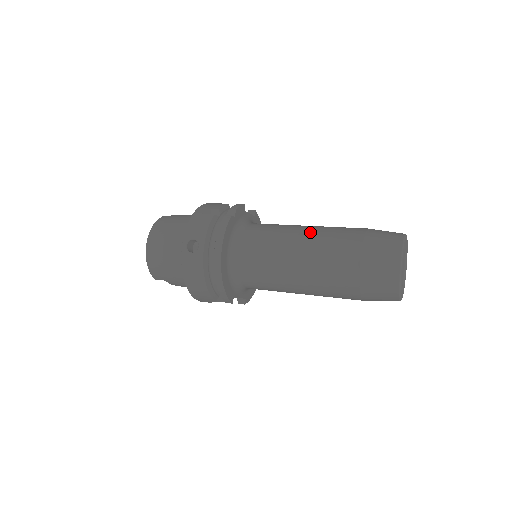
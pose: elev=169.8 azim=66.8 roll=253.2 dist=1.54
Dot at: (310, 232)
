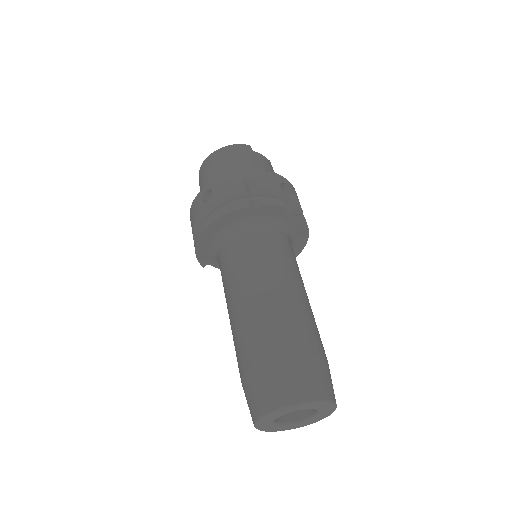
Dot at: (274, 294)
